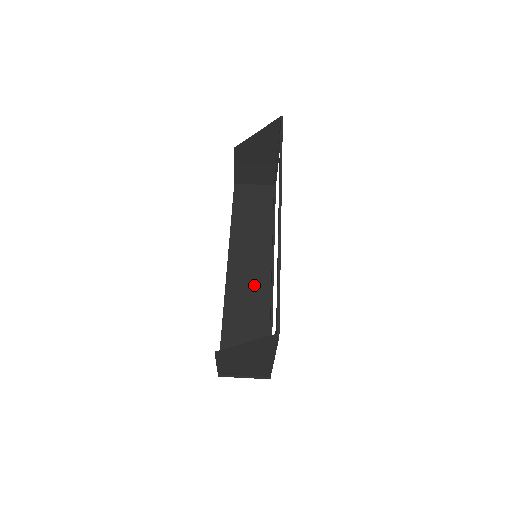
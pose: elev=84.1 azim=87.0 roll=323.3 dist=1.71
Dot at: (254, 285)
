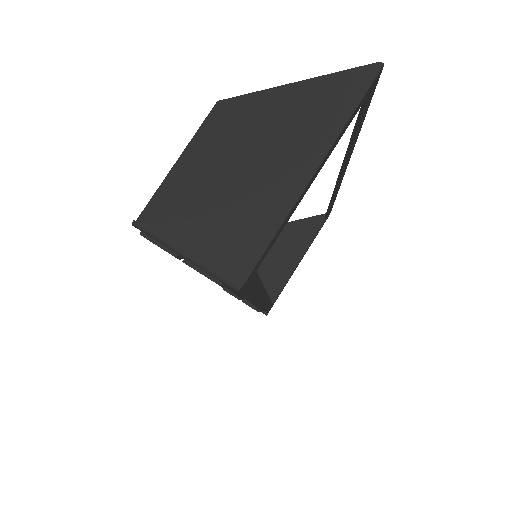
Dot at: occluded
